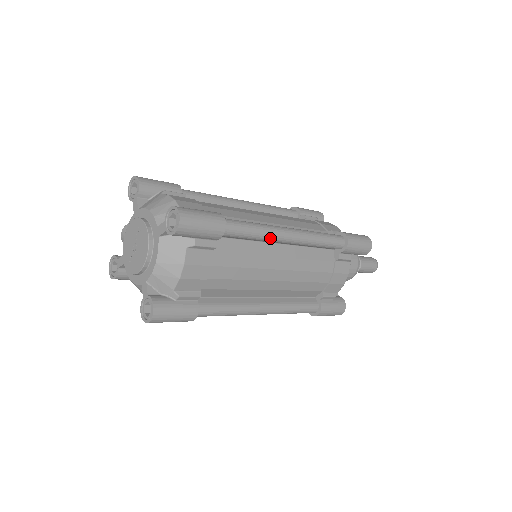
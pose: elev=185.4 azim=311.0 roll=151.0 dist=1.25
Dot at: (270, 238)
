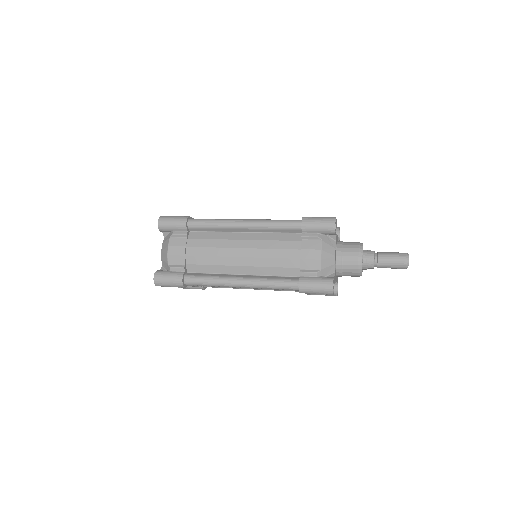
Dot at: (223, 286)
